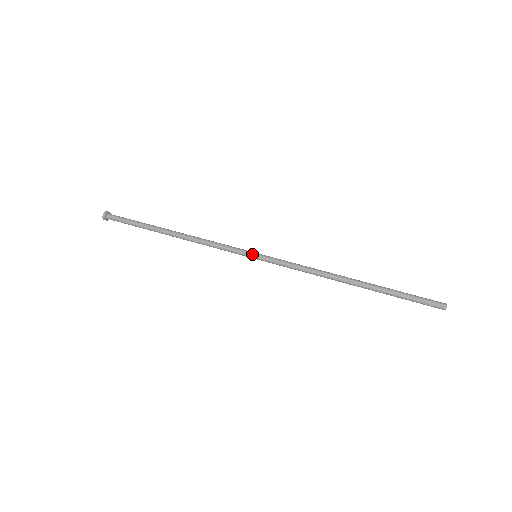
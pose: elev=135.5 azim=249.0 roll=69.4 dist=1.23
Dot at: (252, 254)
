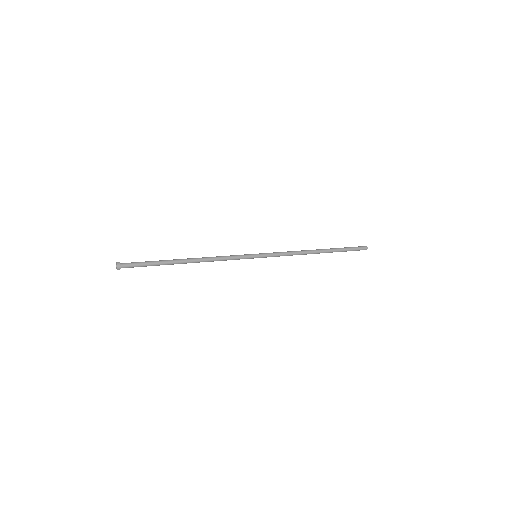
Dot at: (254, 255)
